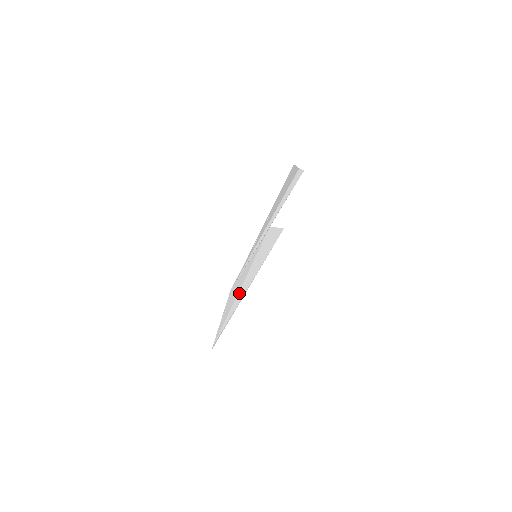
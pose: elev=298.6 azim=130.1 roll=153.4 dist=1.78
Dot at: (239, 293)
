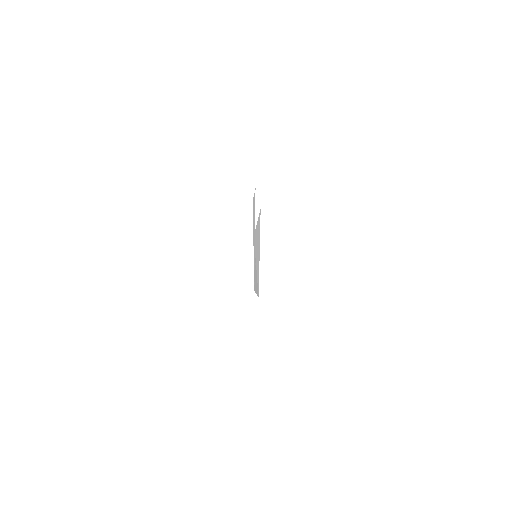
Dot at: (257, 270)
